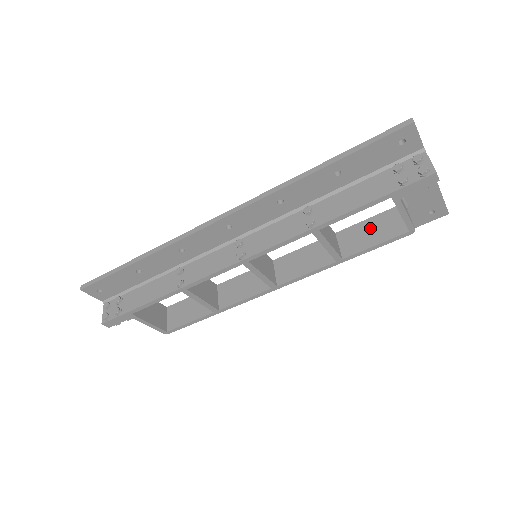
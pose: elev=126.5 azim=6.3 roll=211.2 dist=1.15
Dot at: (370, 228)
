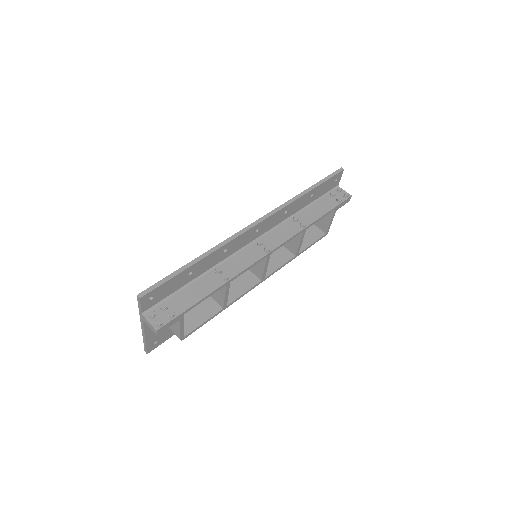
Dot at: occluded
